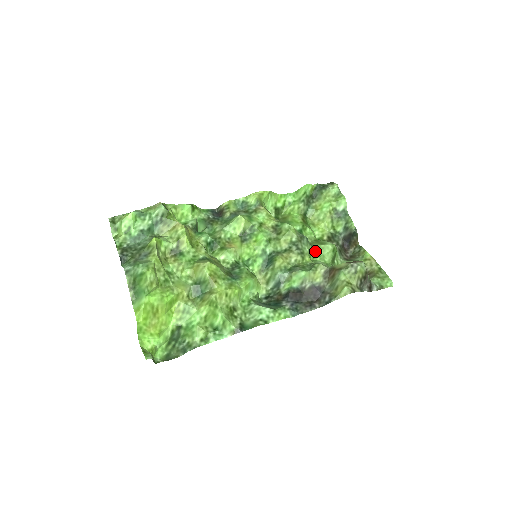
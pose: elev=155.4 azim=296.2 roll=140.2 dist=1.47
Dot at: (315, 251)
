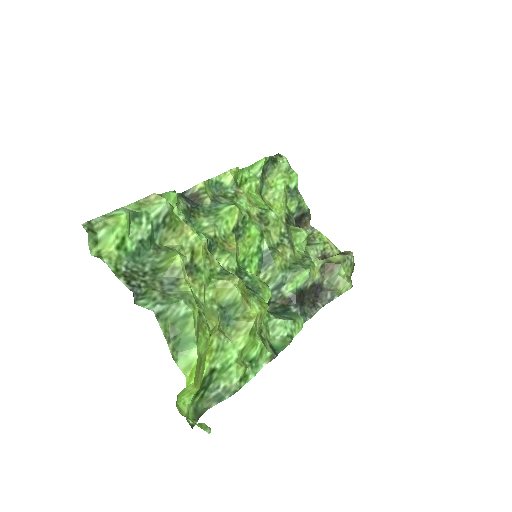
Dot at: occluded
